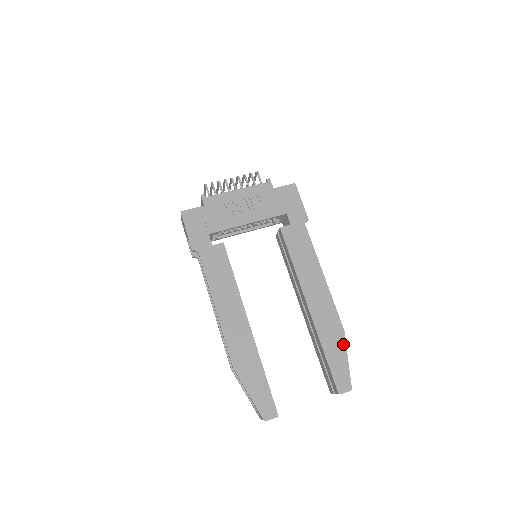
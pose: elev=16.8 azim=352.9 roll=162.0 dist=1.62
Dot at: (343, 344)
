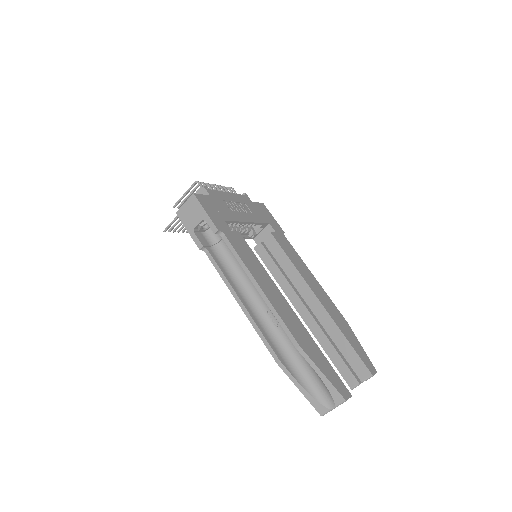
Dot at: (353, 333)
